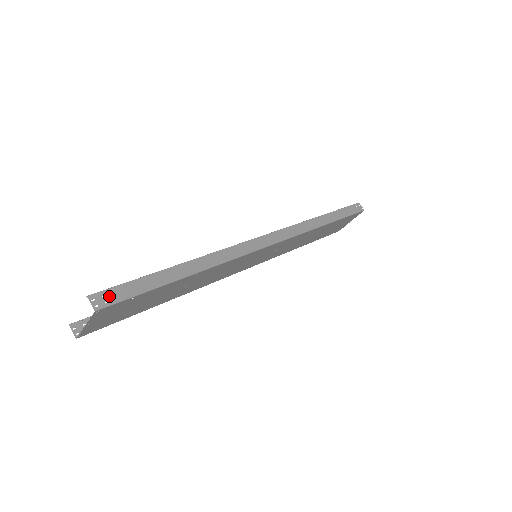
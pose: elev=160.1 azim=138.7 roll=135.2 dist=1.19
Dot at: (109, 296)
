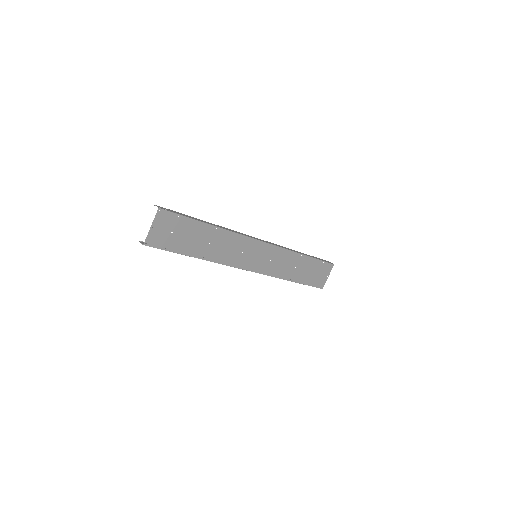
Dot at: (166, 209)
